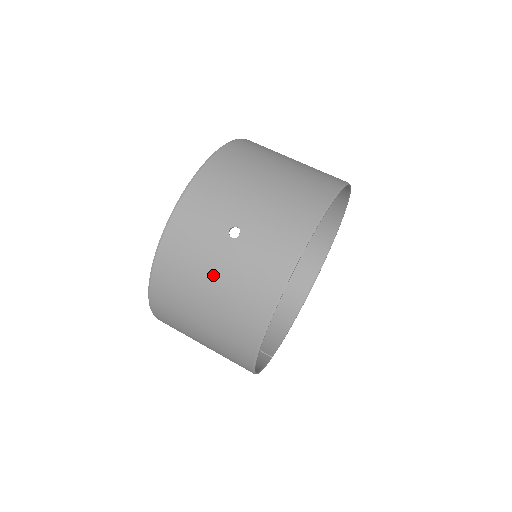
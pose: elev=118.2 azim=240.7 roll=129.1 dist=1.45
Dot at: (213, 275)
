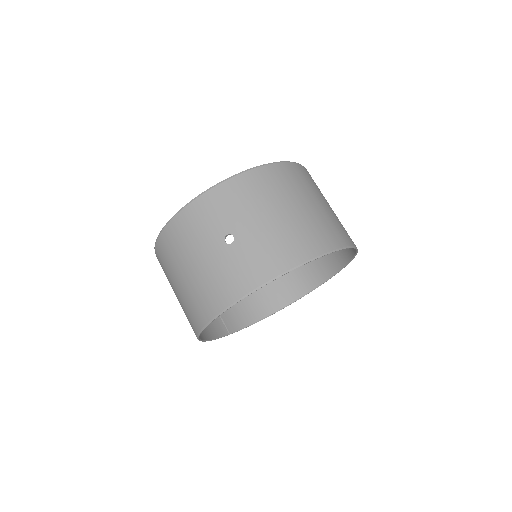
Dot at: (199, 260)
